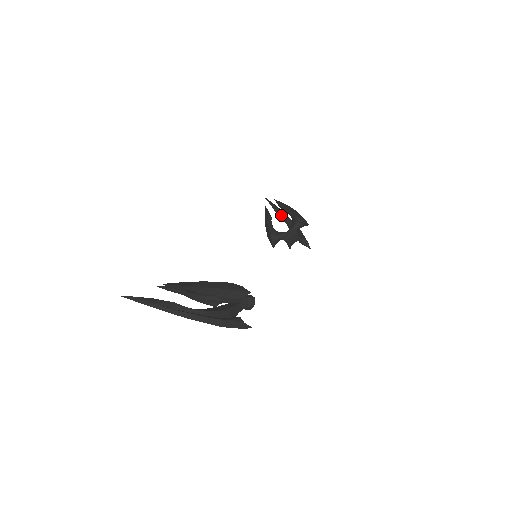
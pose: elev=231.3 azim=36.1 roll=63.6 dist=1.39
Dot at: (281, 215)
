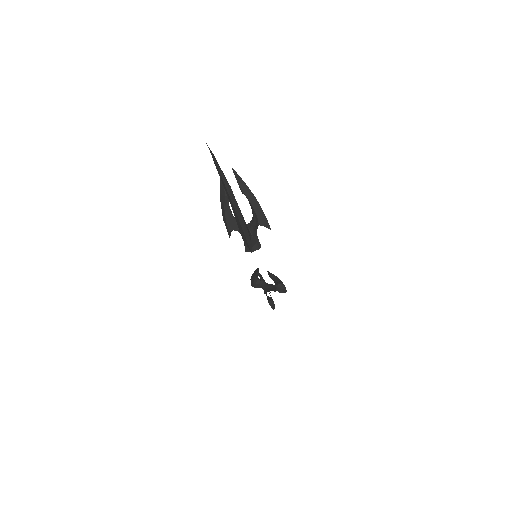
Dot at: occluded
